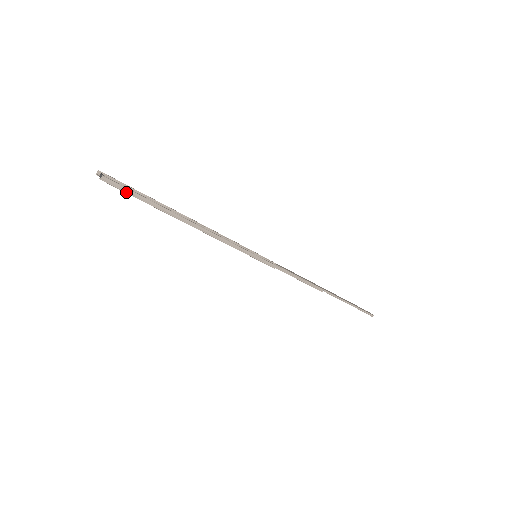
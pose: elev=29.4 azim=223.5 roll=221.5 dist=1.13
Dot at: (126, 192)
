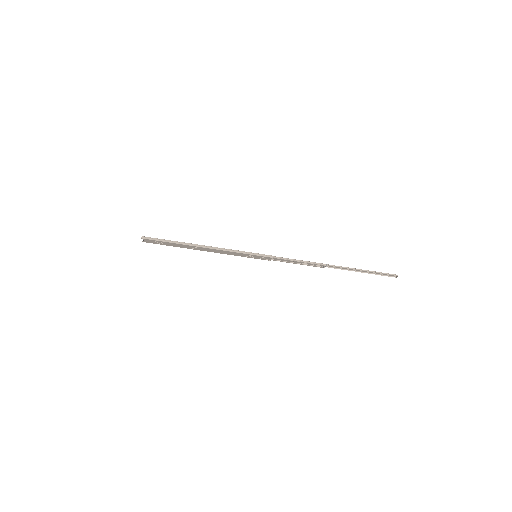
Dot at: (156, 240)
